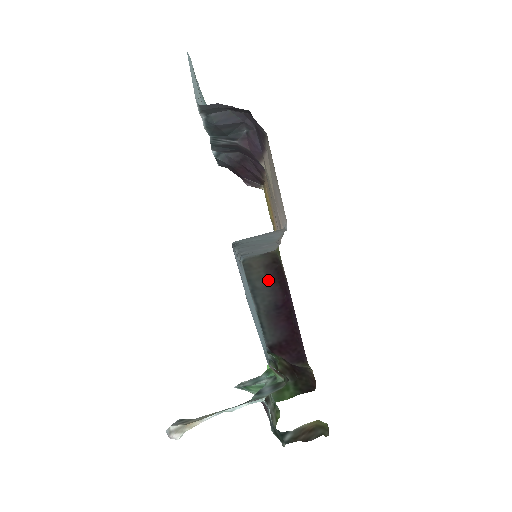
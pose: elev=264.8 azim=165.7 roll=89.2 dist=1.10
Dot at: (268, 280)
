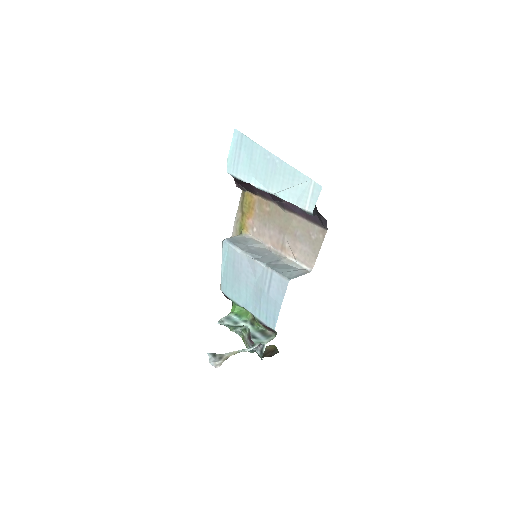
Dot at: occluded
